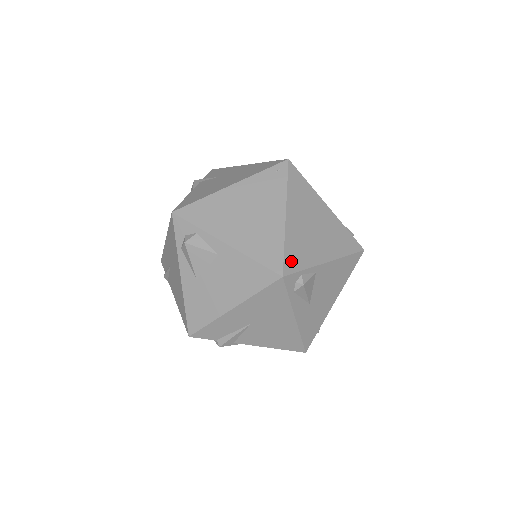
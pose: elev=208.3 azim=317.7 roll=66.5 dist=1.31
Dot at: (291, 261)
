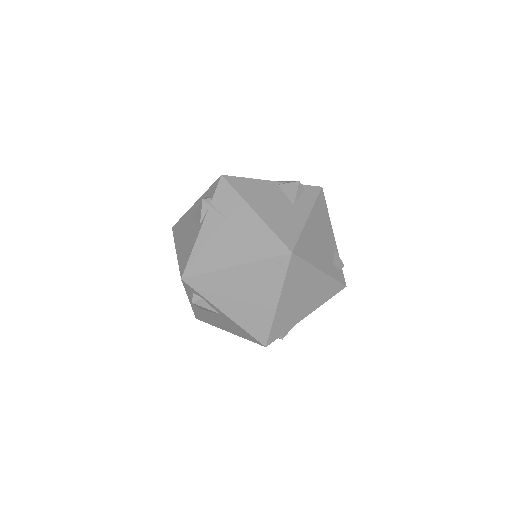
Dot at: (275, 333)
